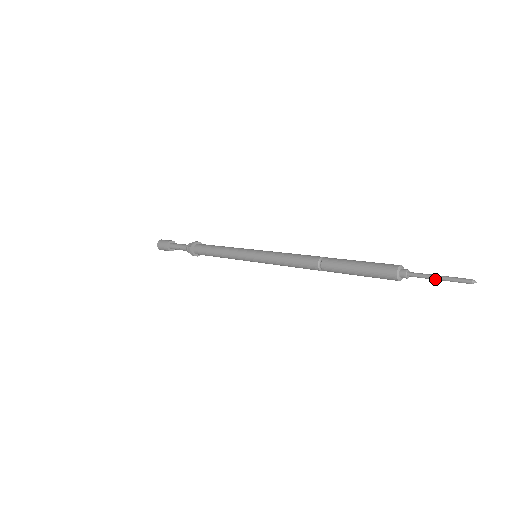
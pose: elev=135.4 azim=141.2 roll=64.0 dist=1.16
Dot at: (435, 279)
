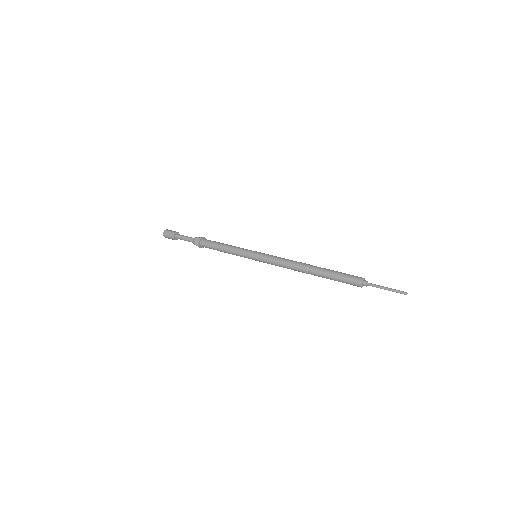
Dot at: occluded
